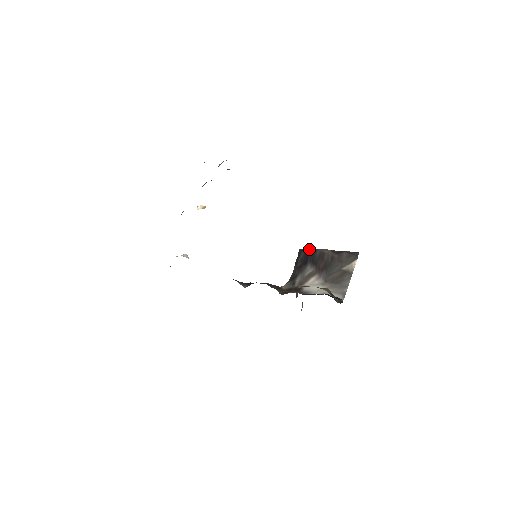
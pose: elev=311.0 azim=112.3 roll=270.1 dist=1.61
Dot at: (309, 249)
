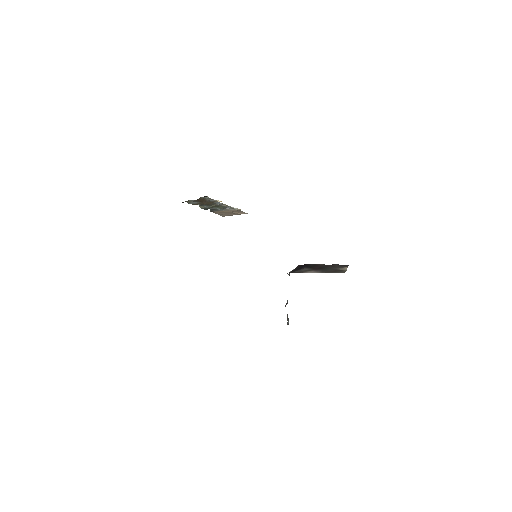
Dot at: occluded
